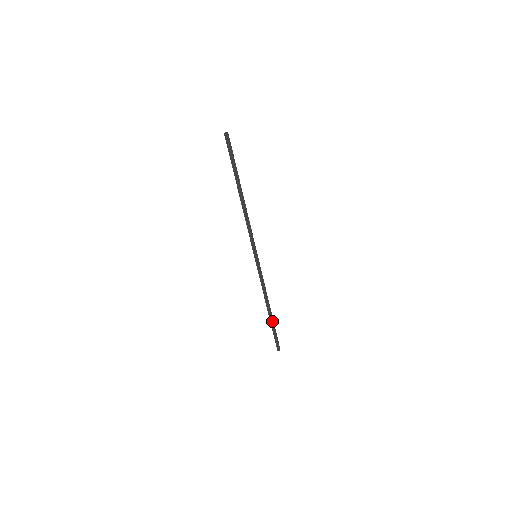
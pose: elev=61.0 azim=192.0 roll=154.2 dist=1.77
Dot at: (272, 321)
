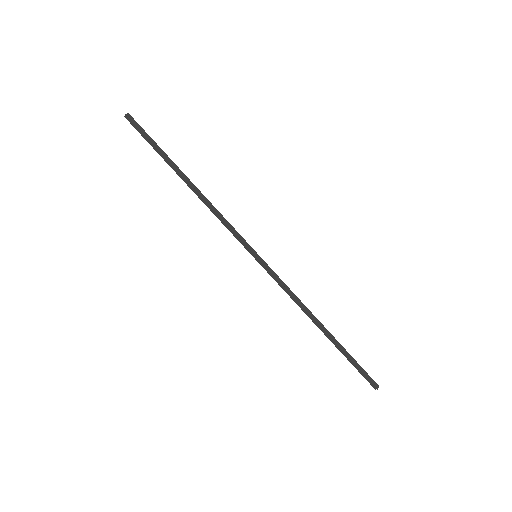
Dot at: (338, 342)
